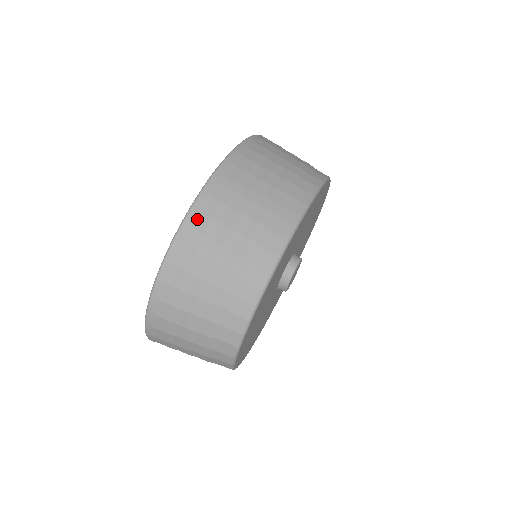
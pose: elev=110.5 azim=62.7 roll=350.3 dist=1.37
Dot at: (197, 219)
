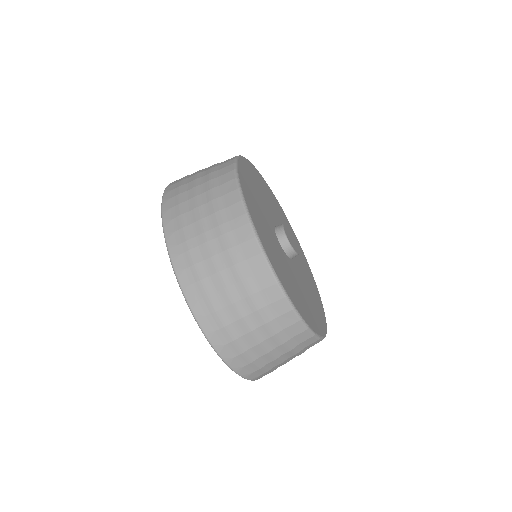
Dot at: (193, 292)
